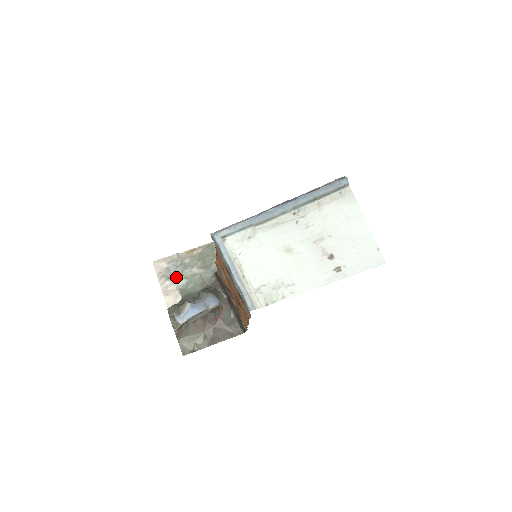
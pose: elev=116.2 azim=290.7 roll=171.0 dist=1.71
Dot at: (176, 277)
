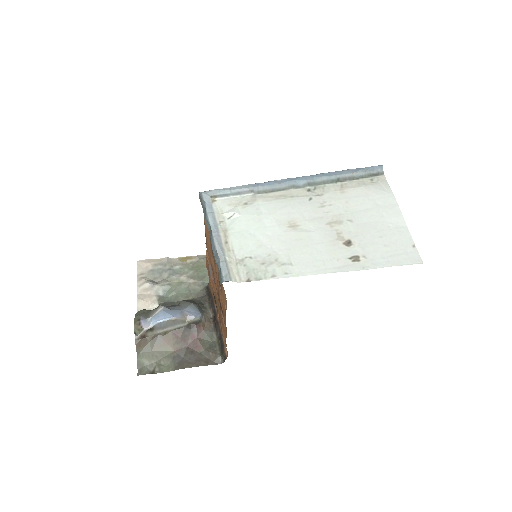
Dot at: (159, 282)
